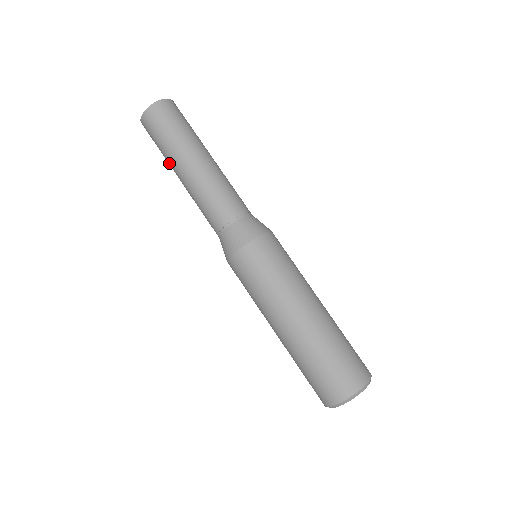
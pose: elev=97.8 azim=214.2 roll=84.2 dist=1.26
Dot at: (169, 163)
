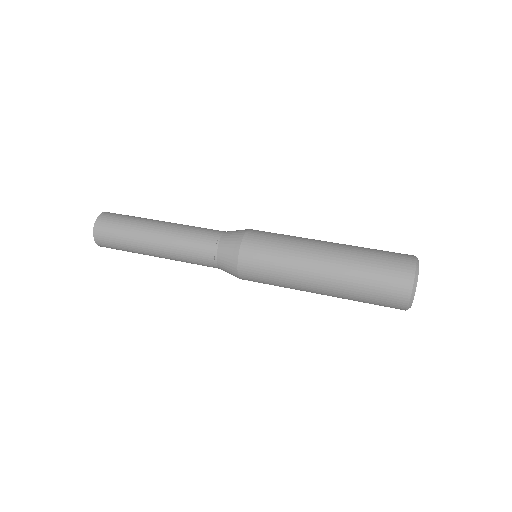
Dot at: (137, 244)
